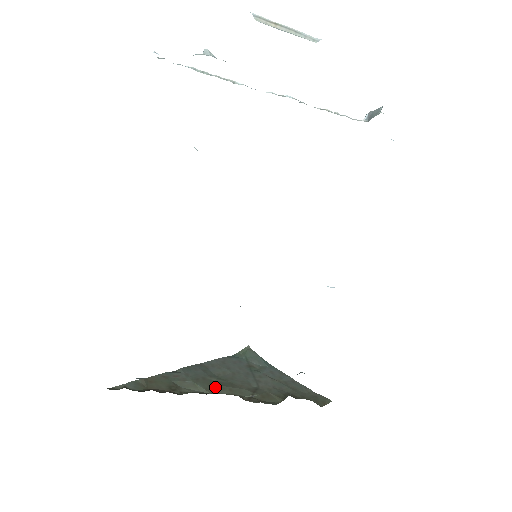
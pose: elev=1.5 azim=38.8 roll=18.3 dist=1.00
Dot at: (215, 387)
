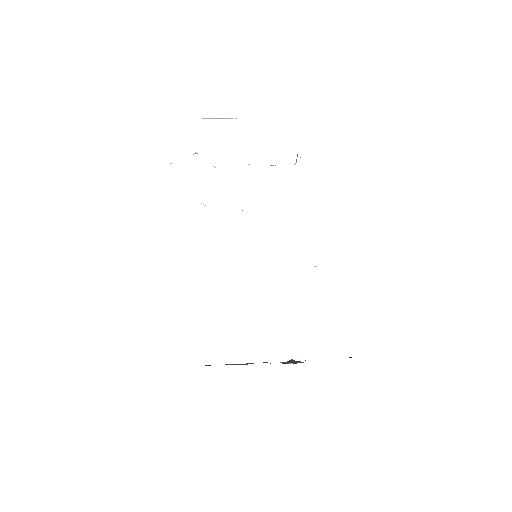
Dot at: occluded
